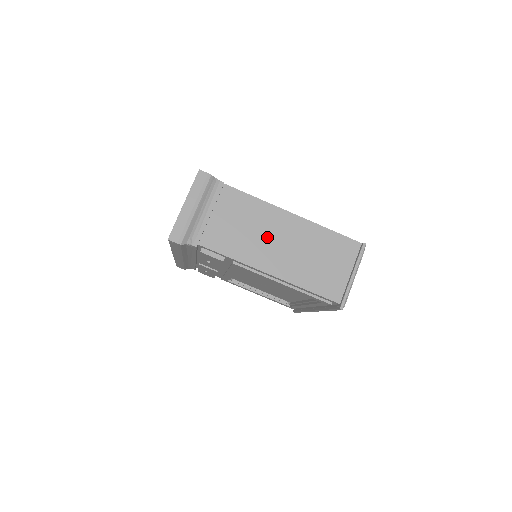
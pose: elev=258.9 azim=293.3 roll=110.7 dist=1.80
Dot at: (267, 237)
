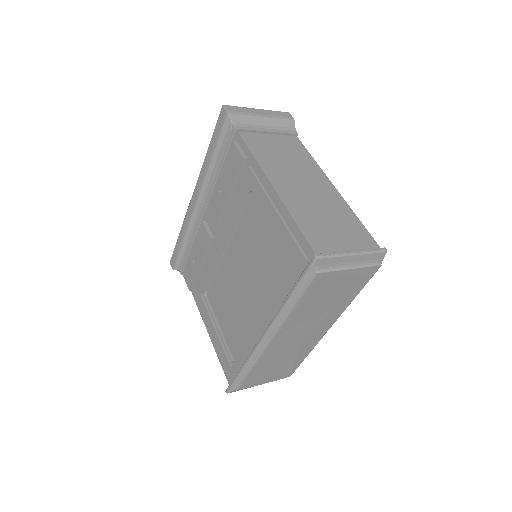
Dot at: (297, 175)
